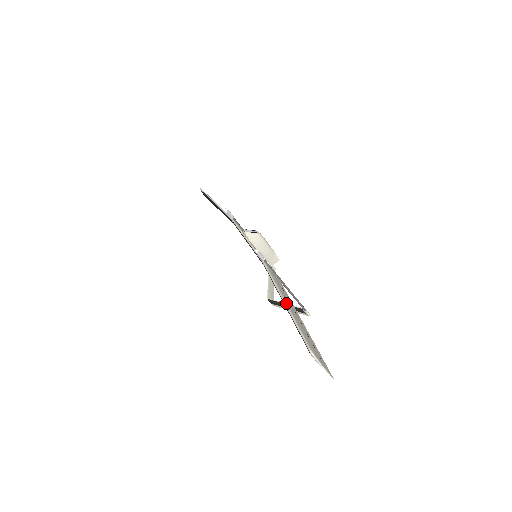
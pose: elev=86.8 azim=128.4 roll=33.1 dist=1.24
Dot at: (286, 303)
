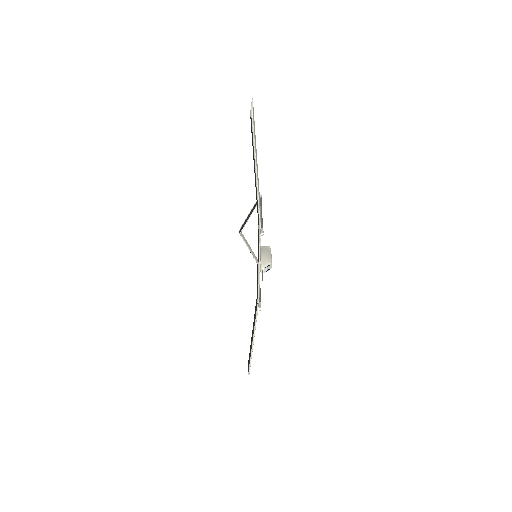
Dot at: occluded
